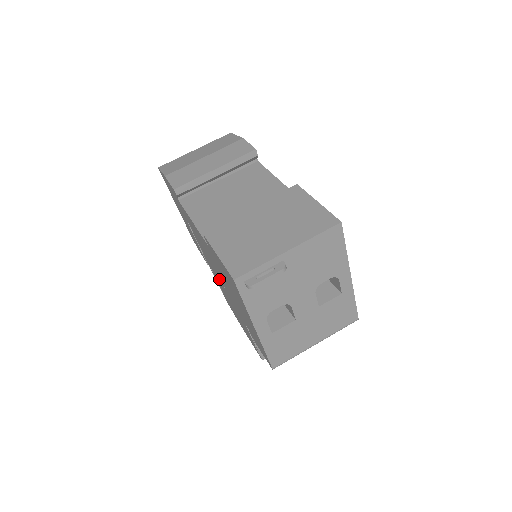
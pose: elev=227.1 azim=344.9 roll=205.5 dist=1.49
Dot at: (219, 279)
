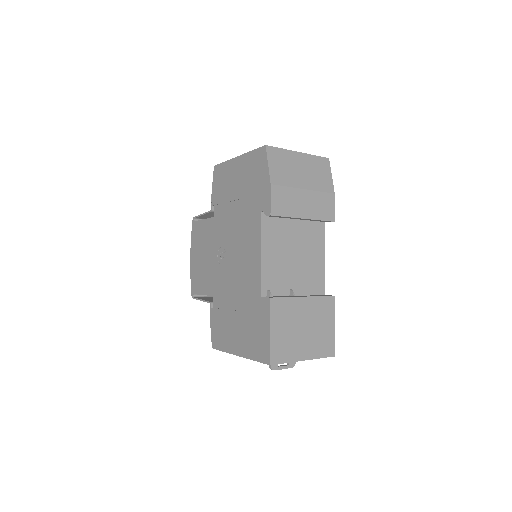
Dot at: (222, 252)
